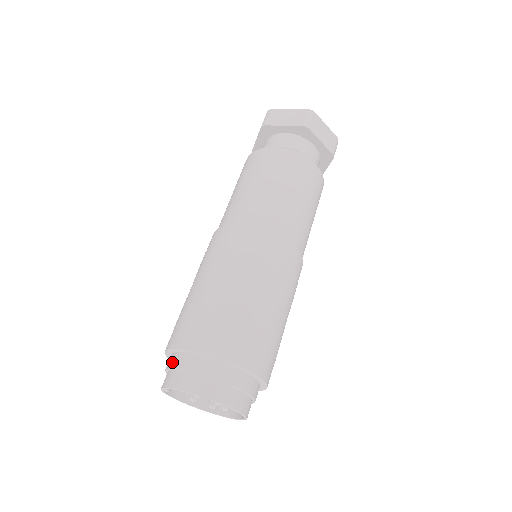
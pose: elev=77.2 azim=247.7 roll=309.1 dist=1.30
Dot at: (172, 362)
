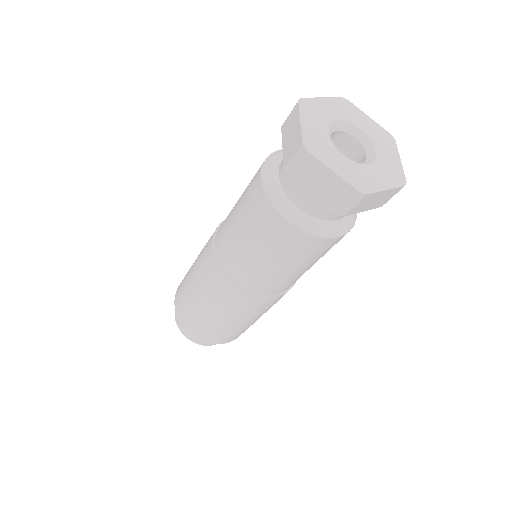
Dot at: occluded
